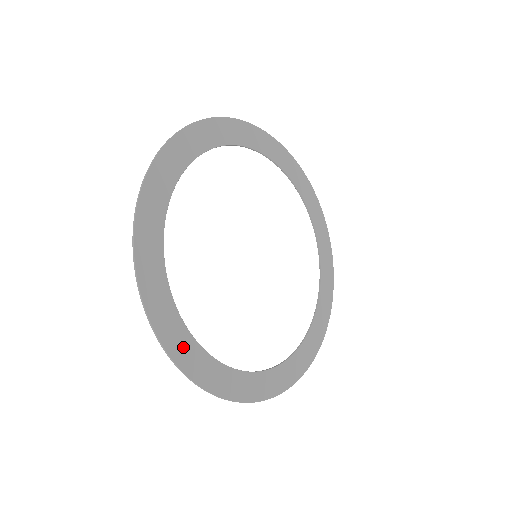
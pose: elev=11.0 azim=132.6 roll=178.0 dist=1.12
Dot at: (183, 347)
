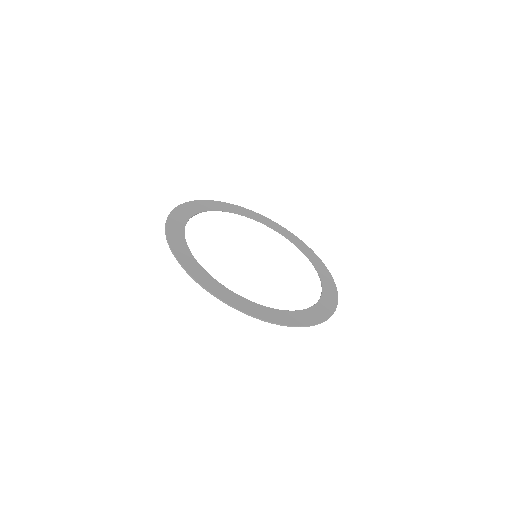
Dot at: (177, 240)
